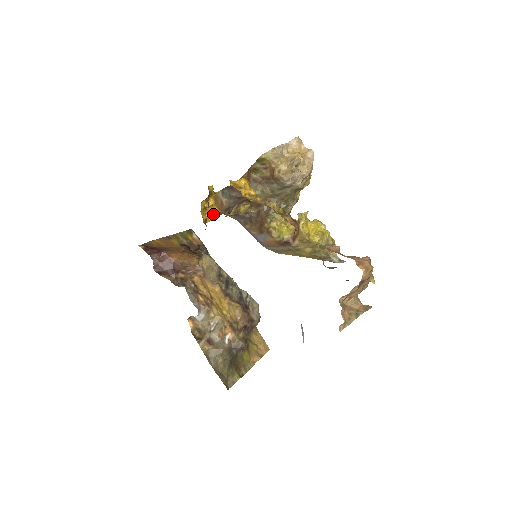
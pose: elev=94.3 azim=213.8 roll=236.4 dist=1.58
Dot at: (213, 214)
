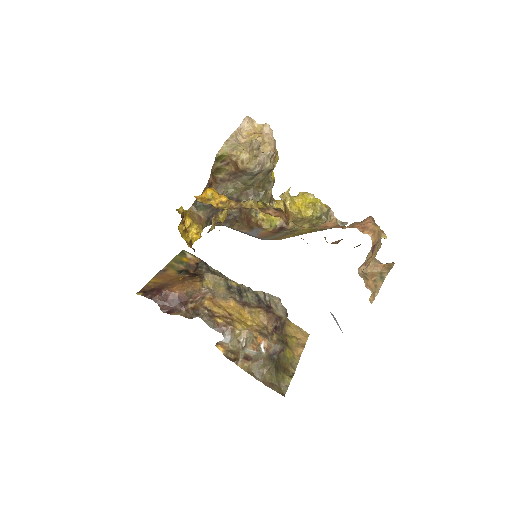
Dot at: (195, 233)
